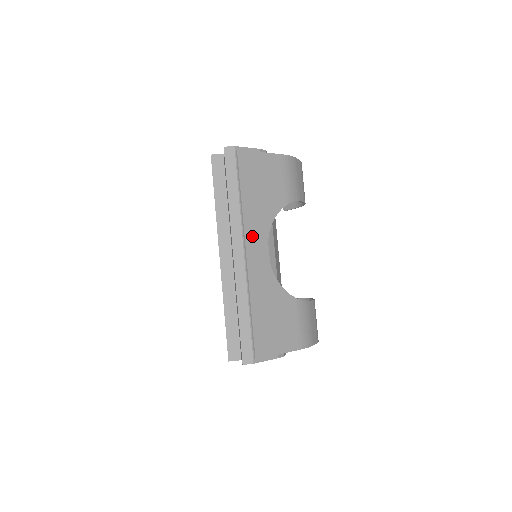
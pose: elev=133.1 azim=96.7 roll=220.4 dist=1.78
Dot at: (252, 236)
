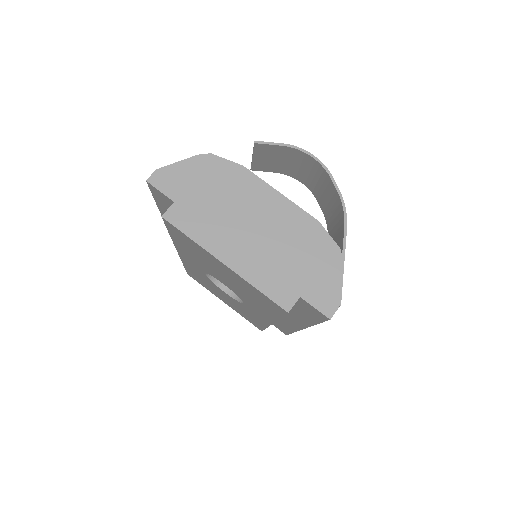
Dot at: occluded
